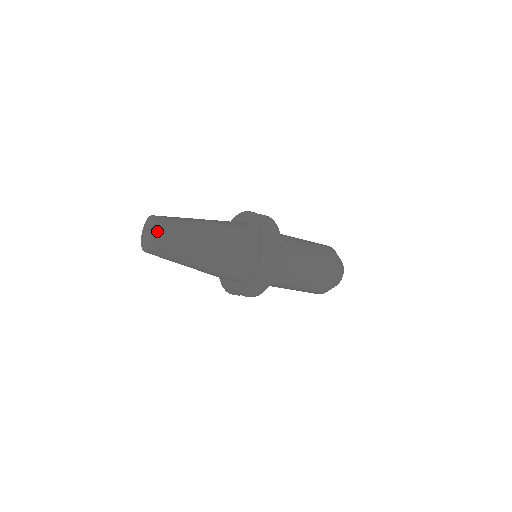
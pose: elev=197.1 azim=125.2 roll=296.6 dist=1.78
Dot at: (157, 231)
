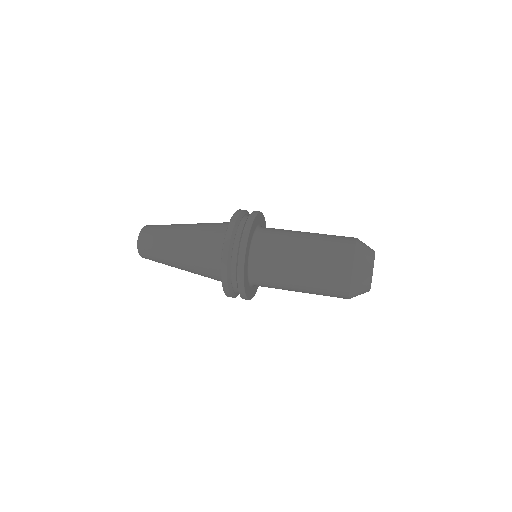
Dot at: occluded
